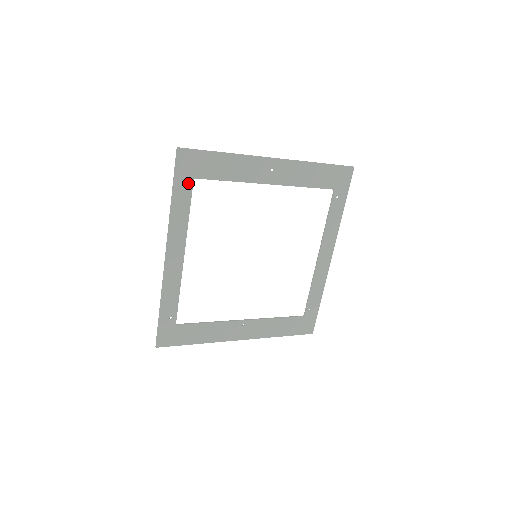
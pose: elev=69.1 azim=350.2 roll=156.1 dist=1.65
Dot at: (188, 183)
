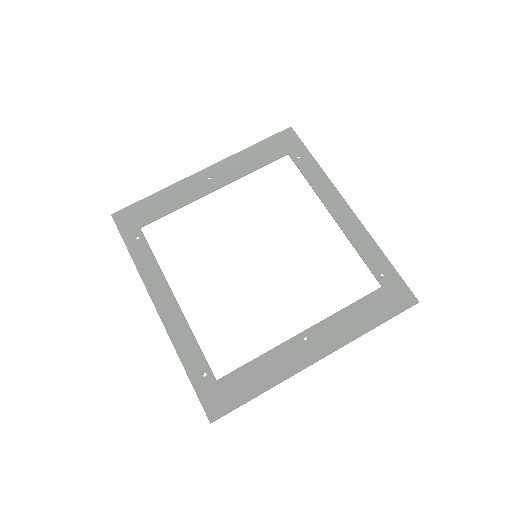
Dot at: (137, 234)
